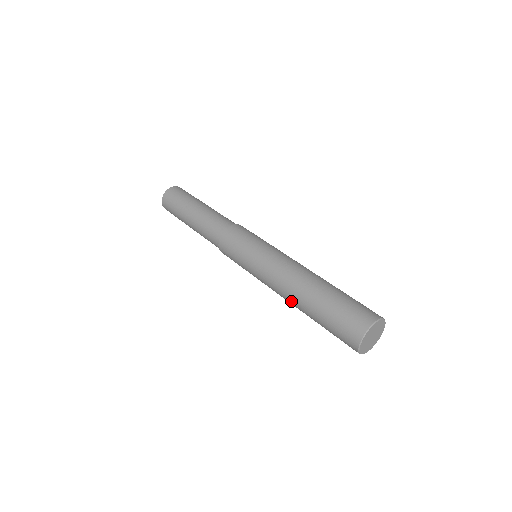
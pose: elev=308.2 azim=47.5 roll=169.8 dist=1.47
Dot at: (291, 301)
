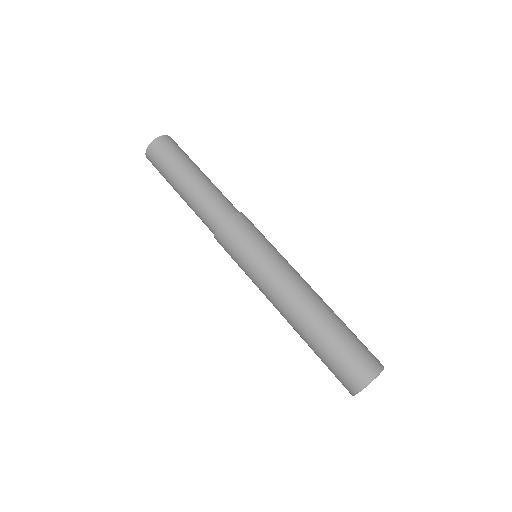
Dot at: occluded
